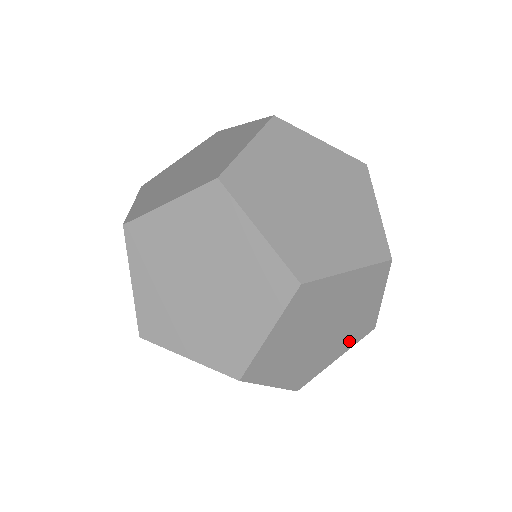
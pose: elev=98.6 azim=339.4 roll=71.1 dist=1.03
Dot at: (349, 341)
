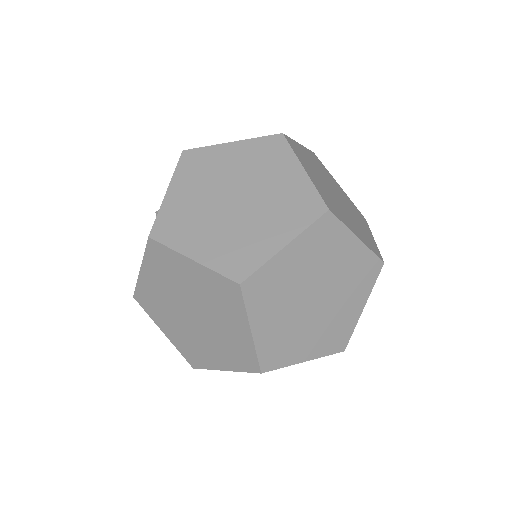
Dot at: occluded
